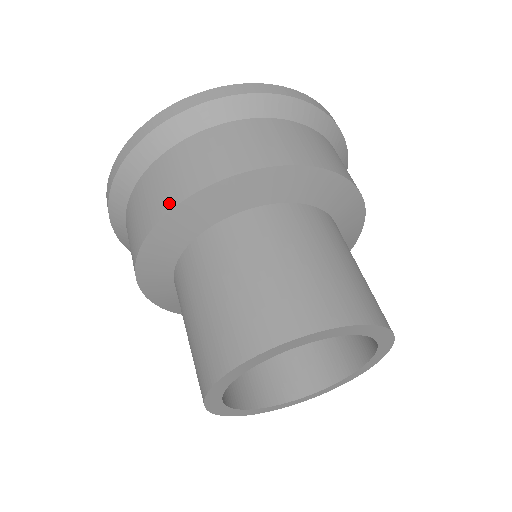
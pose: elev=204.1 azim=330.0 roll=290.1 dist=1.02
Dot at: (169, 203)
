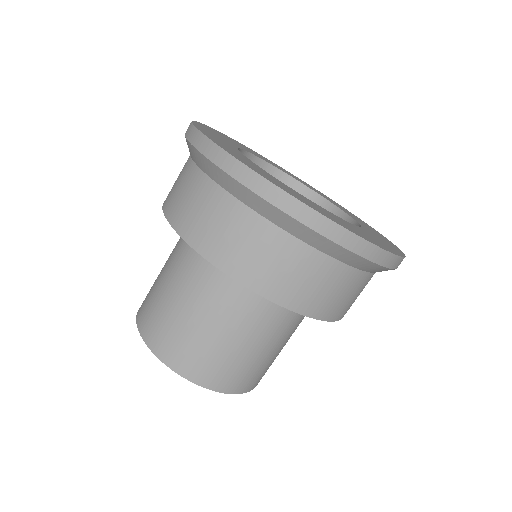
Dot at: (186, 233)
